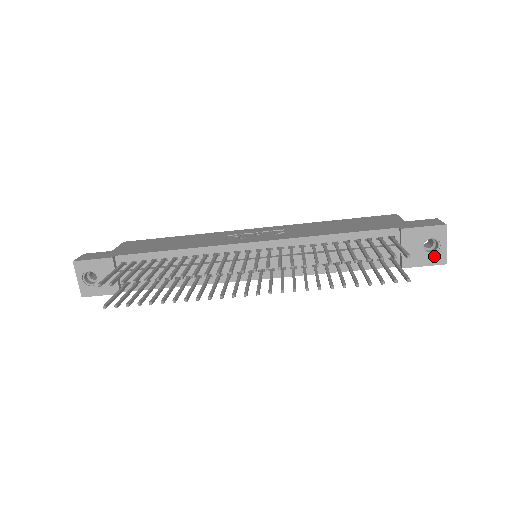
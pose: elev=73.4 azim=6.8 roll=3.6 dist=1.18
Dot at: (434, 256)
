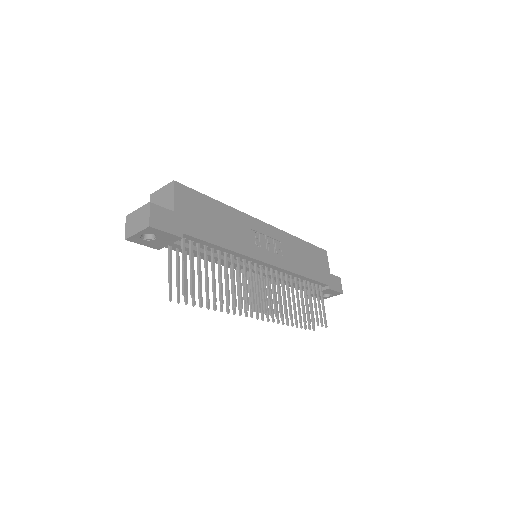
Dot at: (323, 297)
